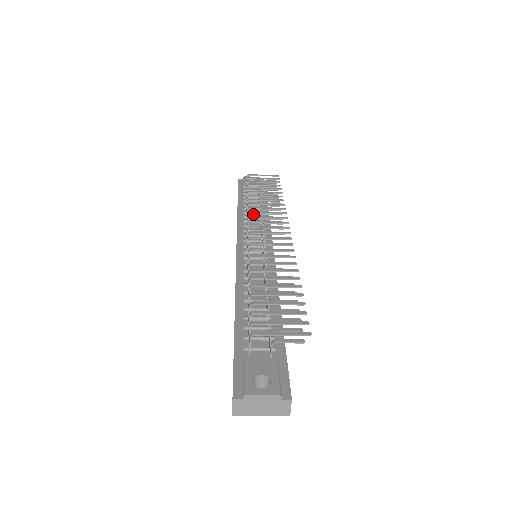
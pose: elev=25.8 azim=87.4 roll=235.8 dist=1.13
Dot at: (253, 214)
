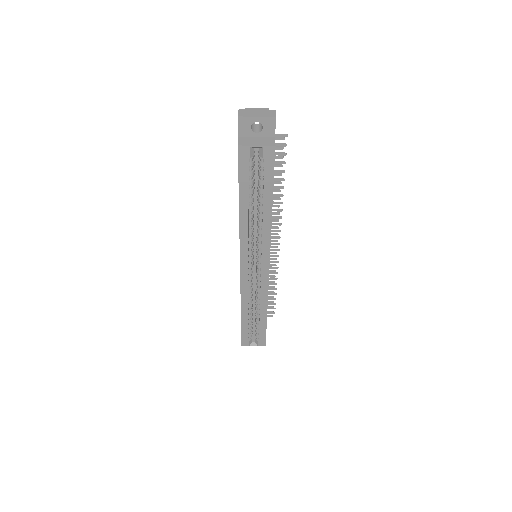
Dot at: occluded
